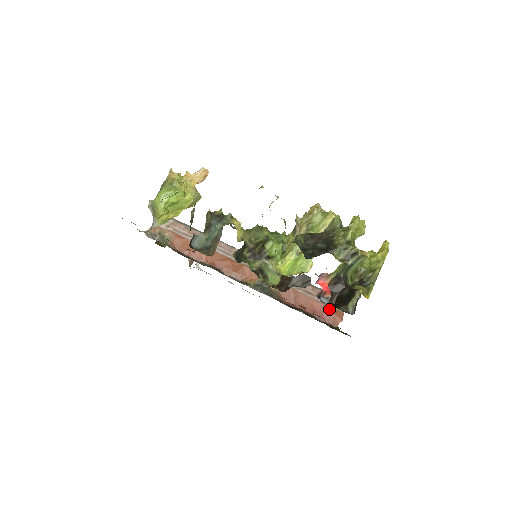
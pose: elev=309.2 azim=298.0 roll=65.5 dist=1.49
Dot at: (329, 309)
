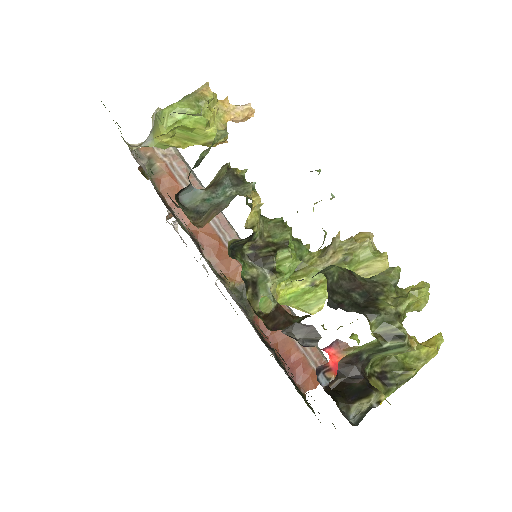
Dot at: (307, 366)
